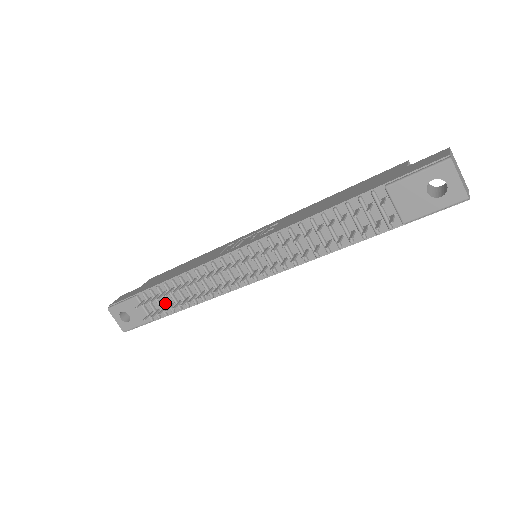
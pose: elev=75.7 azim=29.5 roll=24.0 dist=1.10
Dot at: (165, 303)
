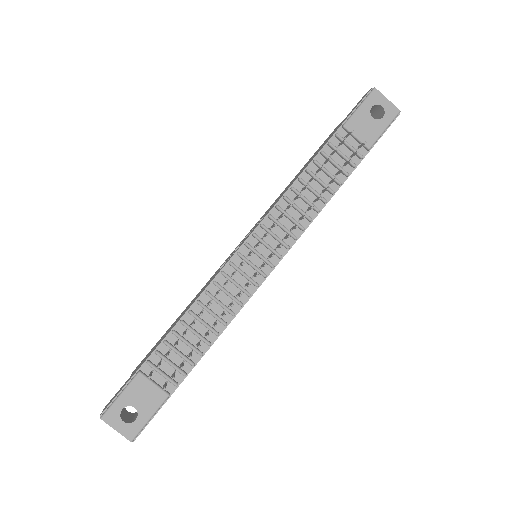
Dot at: (179, 360)
